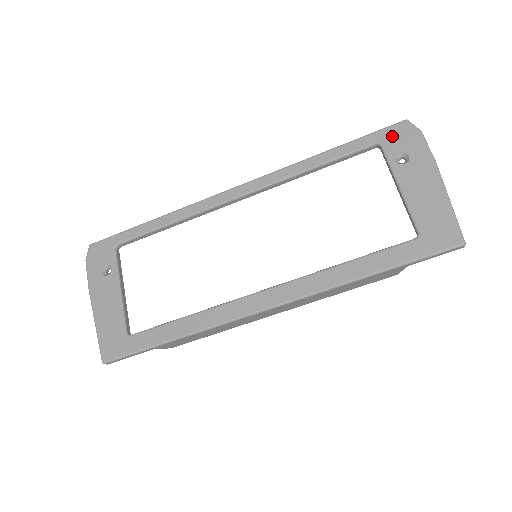
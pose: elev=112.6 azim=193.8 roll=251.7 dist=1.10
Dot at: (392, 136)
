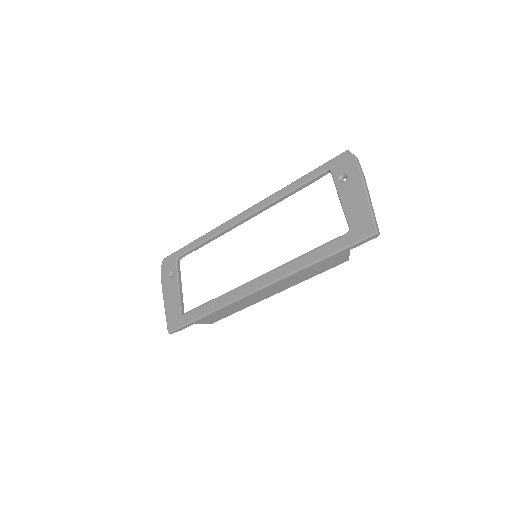
Dot at: (337, 163)
